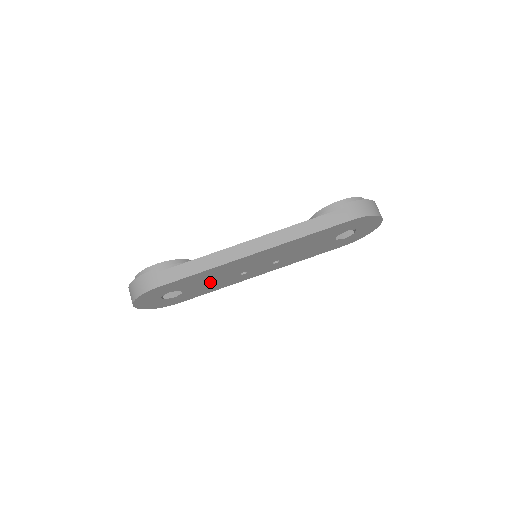
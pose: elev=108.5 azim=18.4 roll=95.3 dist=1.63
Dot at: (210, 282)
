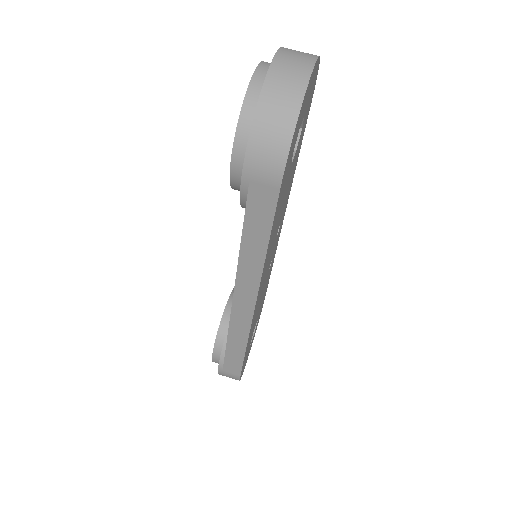
Dot at: occluded
